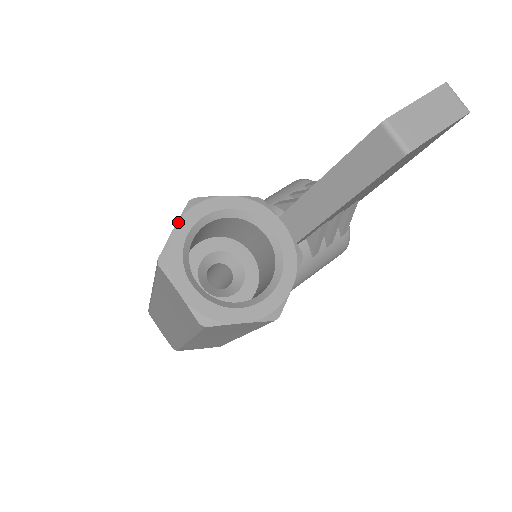
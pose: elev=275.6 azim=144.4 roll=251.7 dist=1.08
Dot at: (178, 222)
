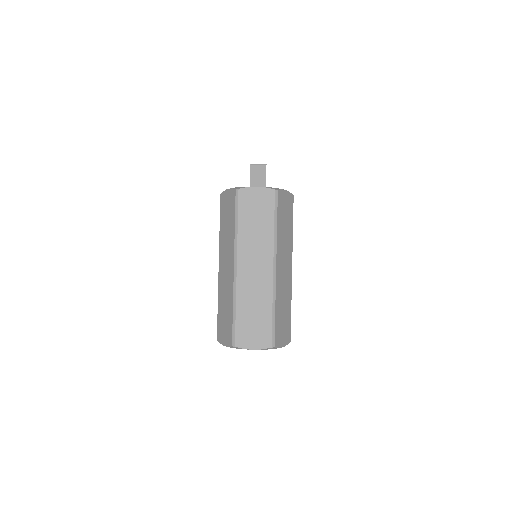
Dot at: (227, 190)
